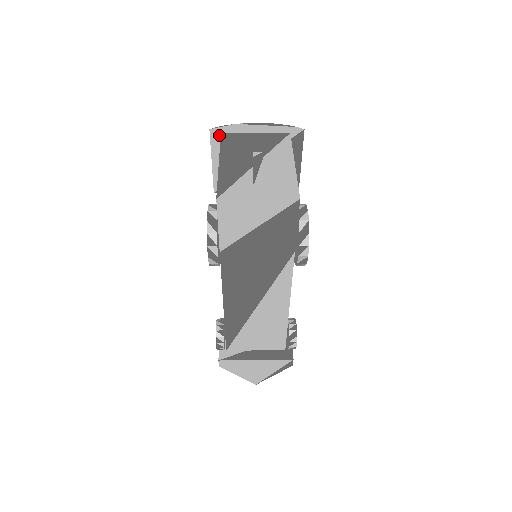
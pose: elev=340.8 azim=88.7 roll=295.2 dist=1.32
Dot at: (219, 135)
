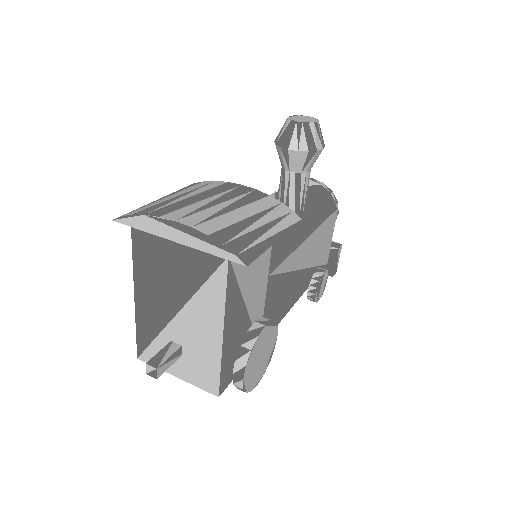
Dot at: occluded
